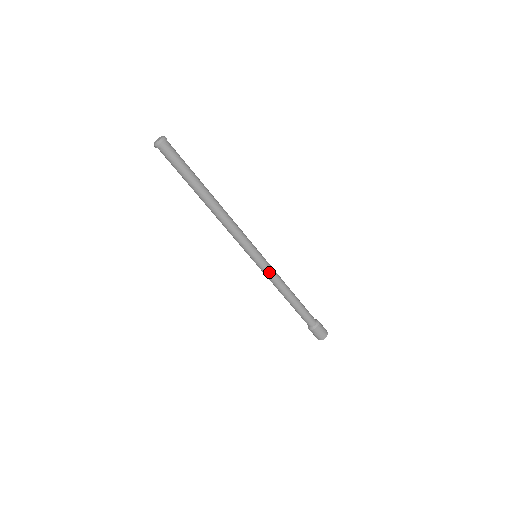
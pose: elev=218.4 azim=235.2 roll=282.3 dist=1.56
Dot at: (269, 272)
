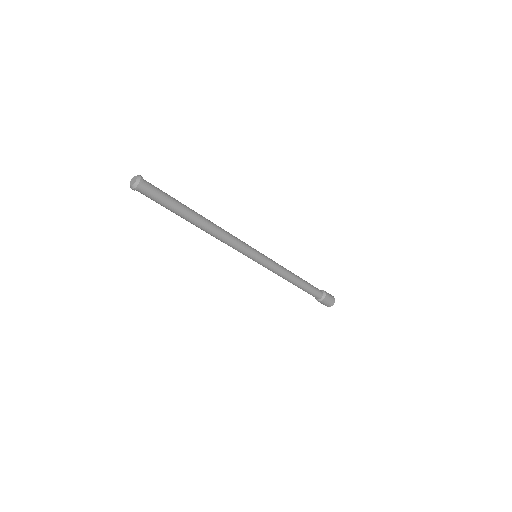
Dot at: (272, 266)
